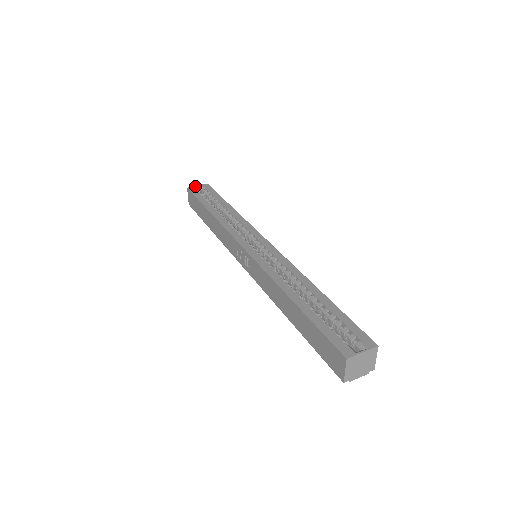
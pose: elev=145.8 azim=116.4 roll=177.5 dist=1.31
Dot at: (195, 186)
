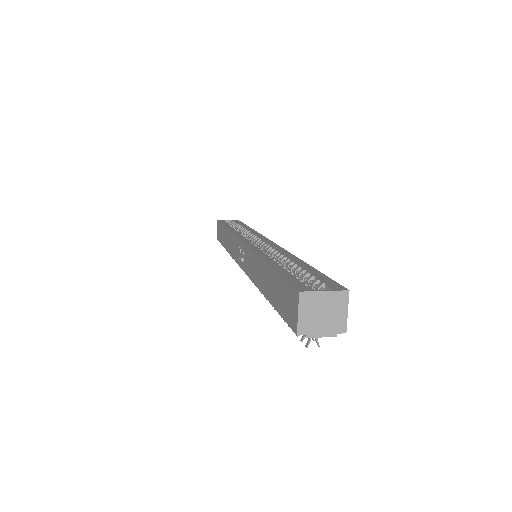
Dot at: (226, 220)
